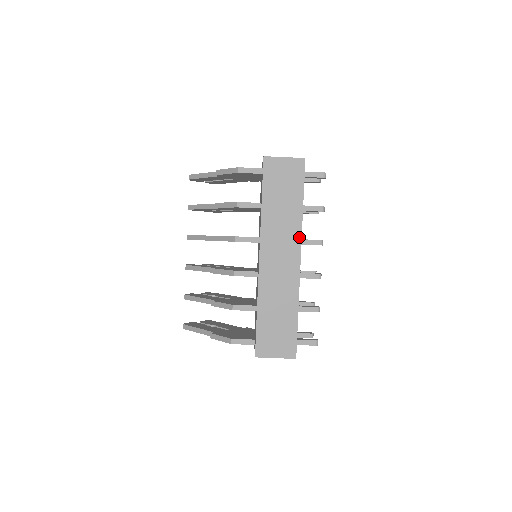
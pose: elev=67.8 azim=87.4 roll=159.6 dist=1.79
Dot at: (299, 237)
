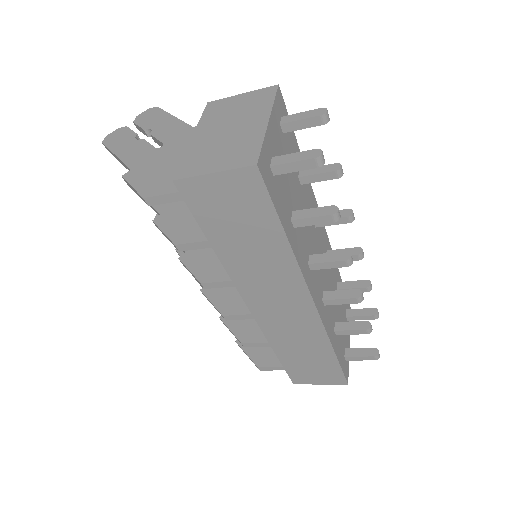
Dot at: (300, 281)
